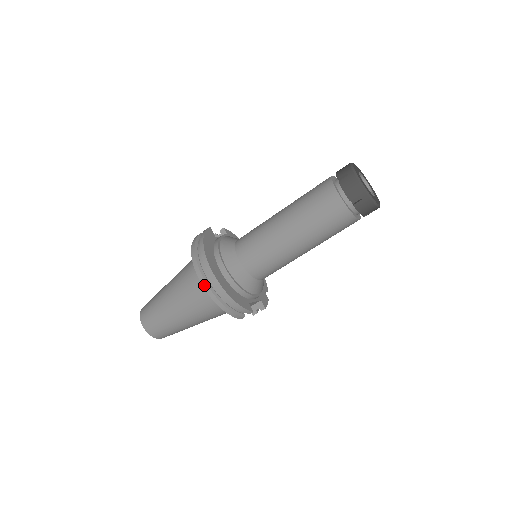
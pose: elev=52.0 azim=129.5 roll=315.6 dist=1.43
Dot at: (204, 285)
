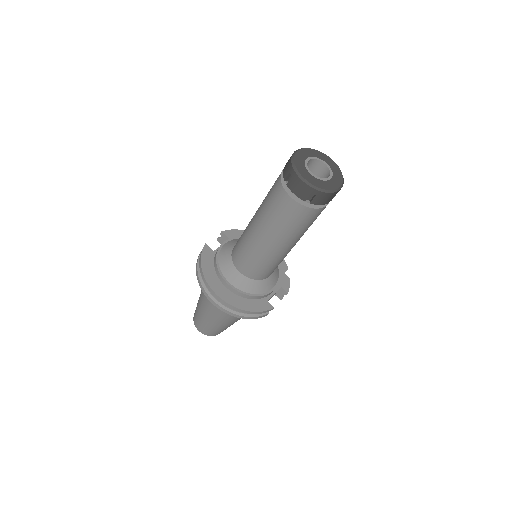
Dot at: (218, 307)
